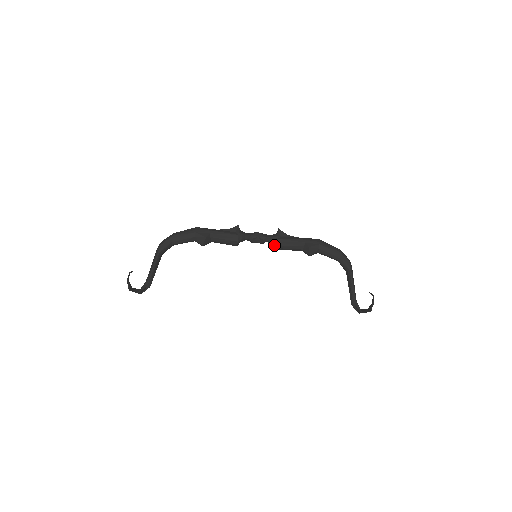
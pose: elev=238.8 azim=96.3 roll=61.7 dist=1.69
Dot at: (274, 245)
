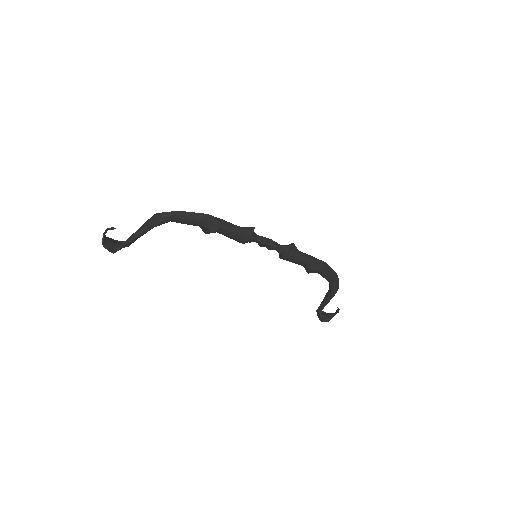
Dot at: (280, 254)
